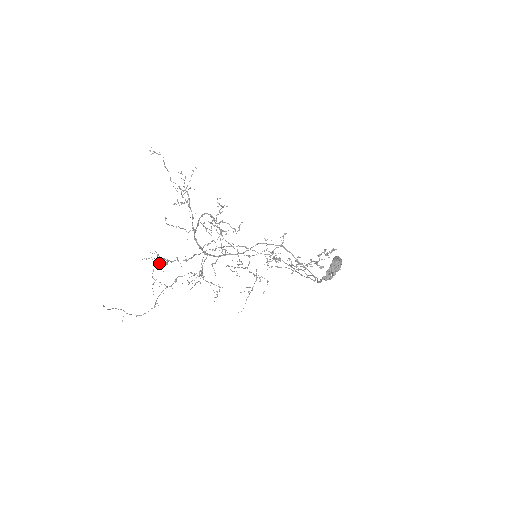
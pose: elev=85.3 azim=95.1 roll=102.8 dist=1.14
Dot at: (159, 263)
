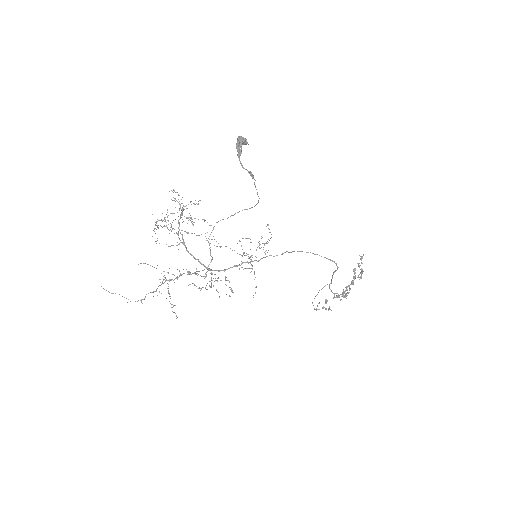
Dot at: occluded
